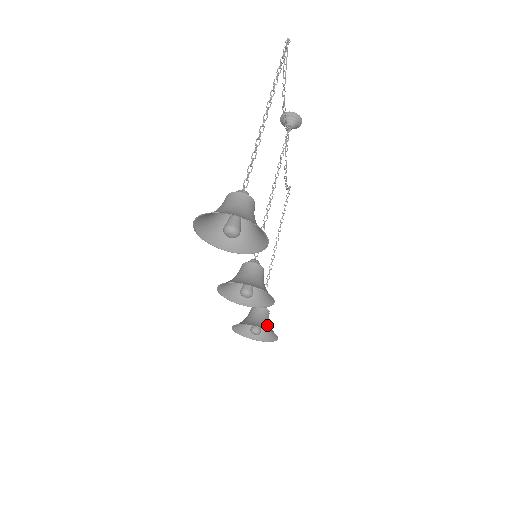
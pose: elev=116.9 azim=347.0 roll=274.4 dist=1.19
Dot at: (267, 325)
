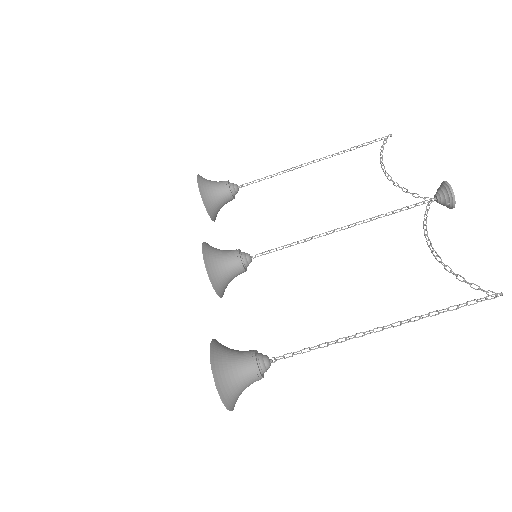
Dot at: occluded
